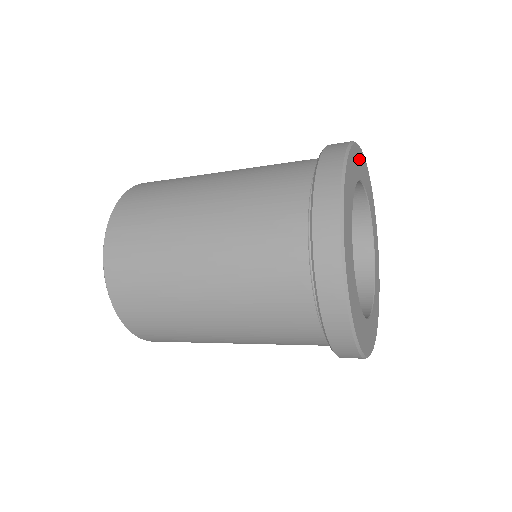
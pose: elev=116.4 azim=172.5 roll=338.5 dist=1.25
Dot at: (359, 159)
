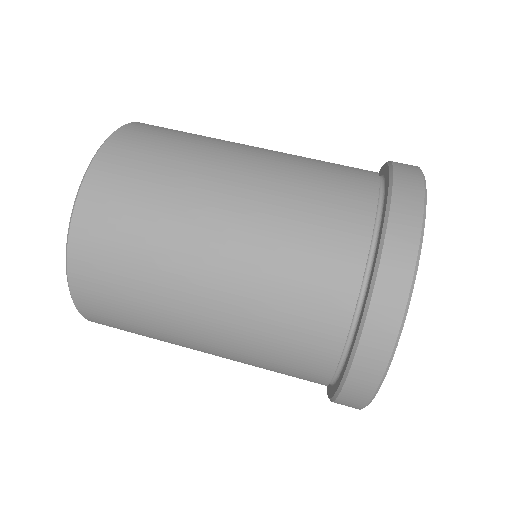
Dot at: occluded
